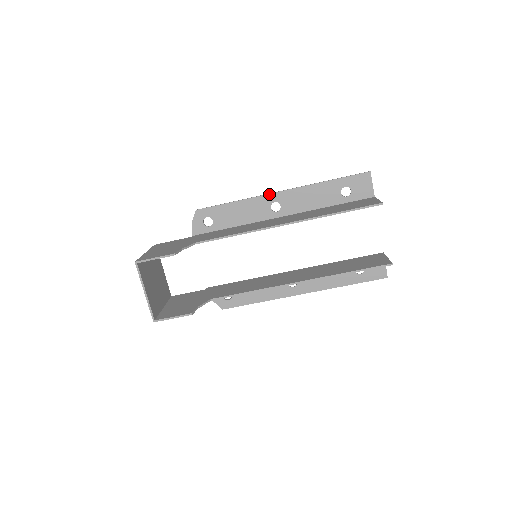
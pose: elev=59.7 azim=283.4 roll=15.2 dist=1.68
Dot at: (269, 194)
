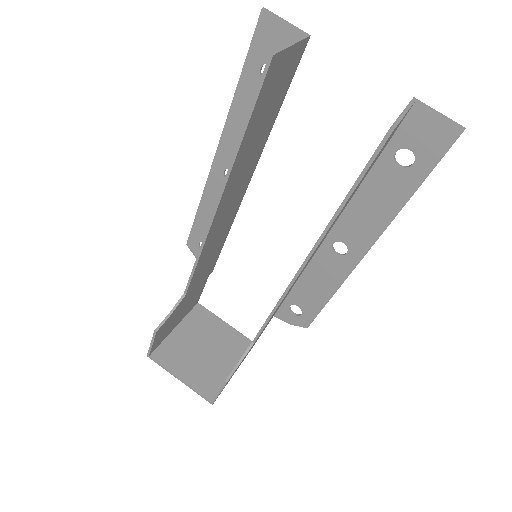
Dot at: (211, 169)
